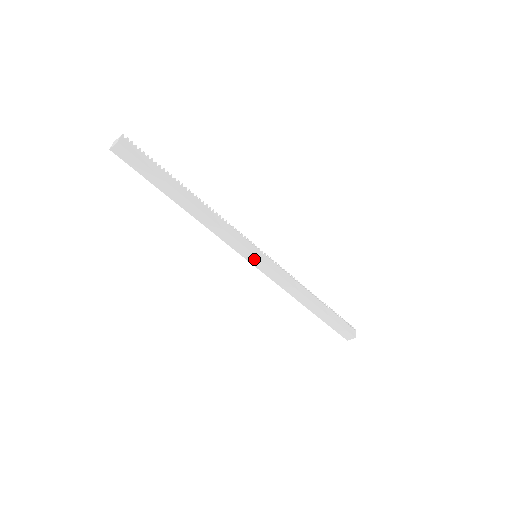
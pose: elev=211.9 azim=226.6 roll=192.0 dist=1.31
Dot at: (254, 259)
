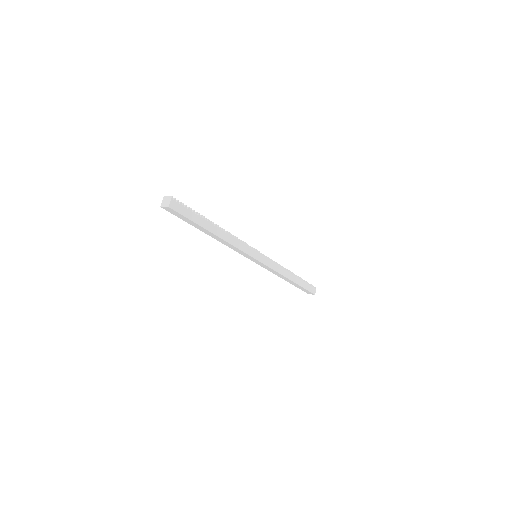
Dot at: (254, 260)
